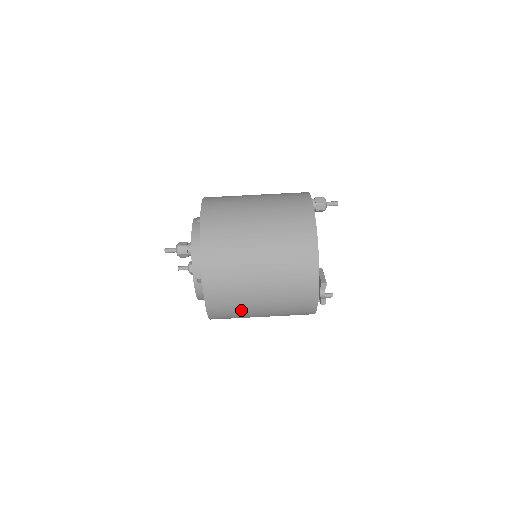
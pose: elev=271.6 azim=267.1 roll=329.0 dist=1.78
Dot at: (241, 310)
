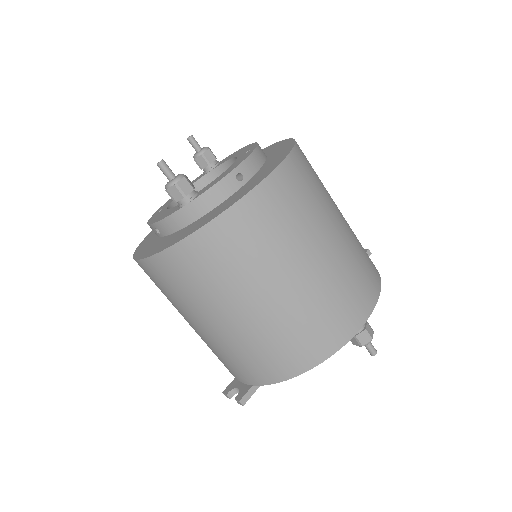
Dot at: occluded
